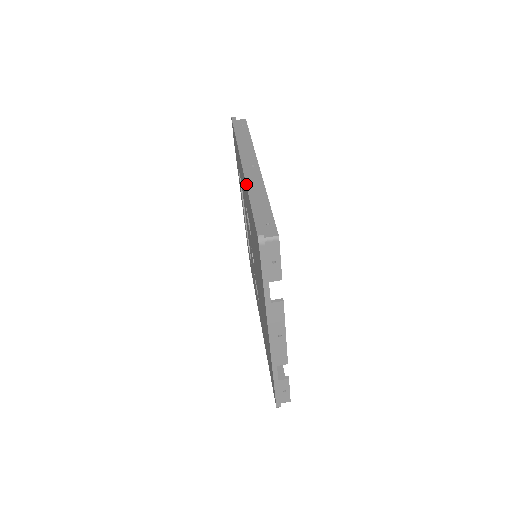
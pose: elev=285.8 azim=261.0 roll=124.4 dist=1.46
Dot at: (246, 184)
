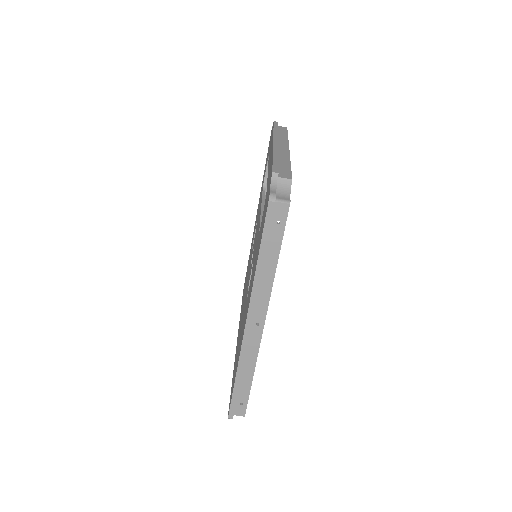
Dot at: (239, 359)
